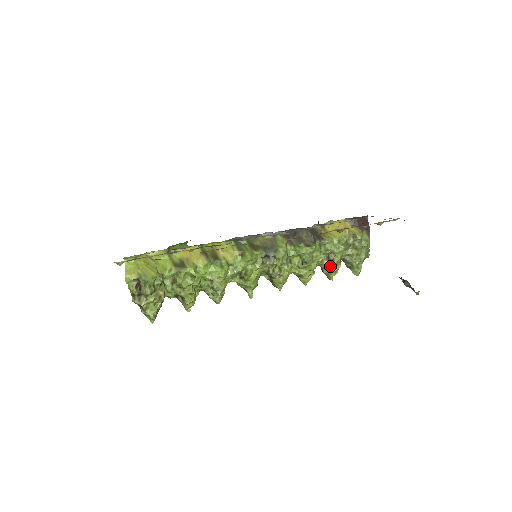
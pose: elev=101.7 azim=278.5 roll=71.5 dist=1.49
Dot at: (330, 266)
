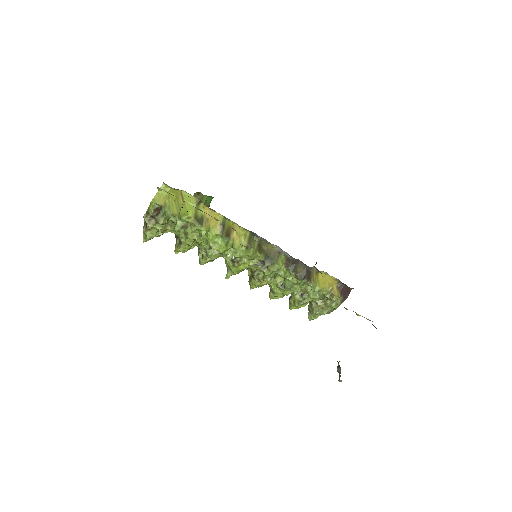
Dot at: (298, 301)
